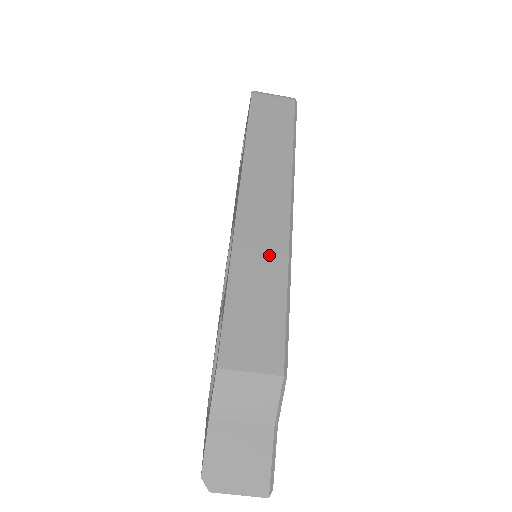
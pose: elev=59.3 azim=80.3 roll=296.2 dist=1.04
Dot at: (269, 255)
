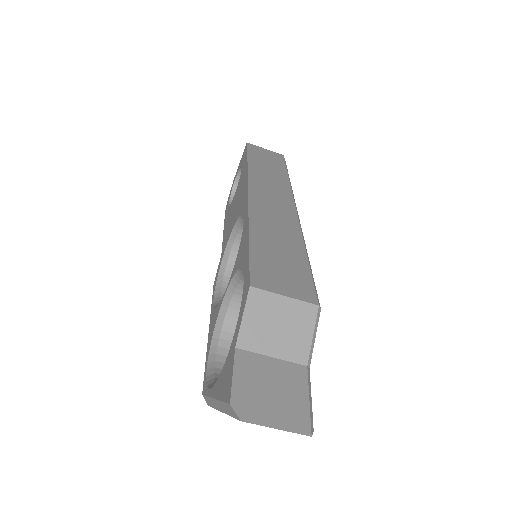
Dot at: (284, 227)
